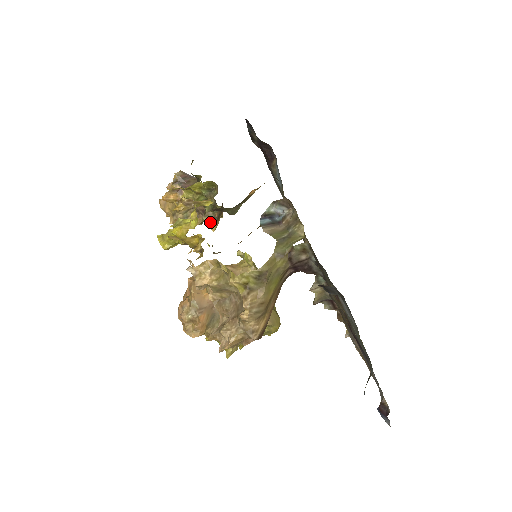
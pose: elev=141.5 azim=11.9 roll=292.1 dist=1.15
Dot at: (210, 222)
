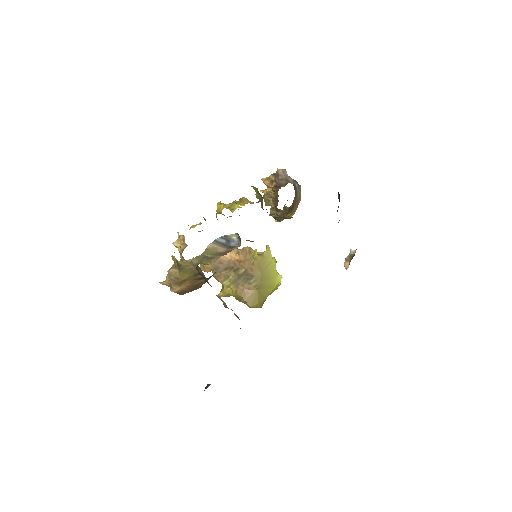
Dot at: (274, 214)
